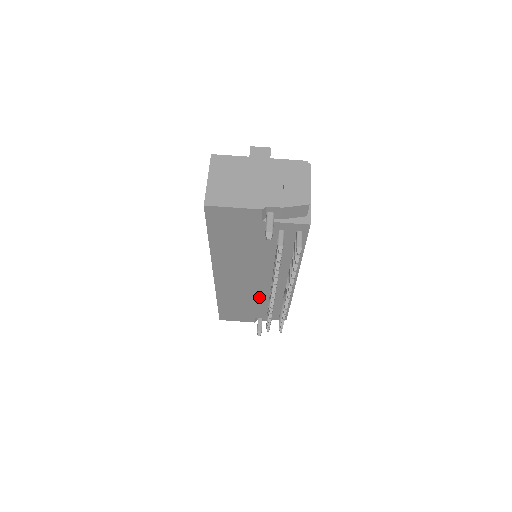
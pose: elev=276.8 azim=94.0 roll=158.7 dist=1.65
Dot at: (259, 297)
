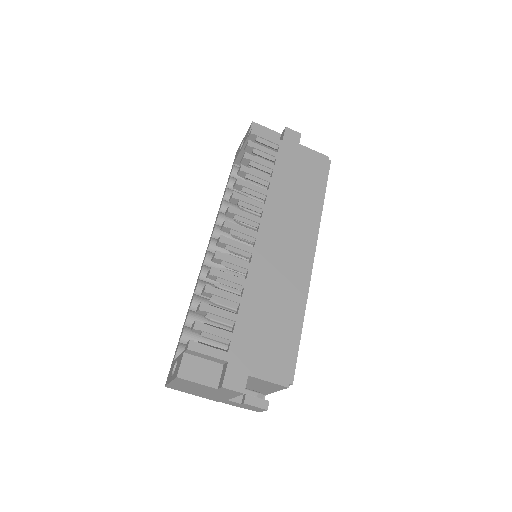
Dot at: occluded
